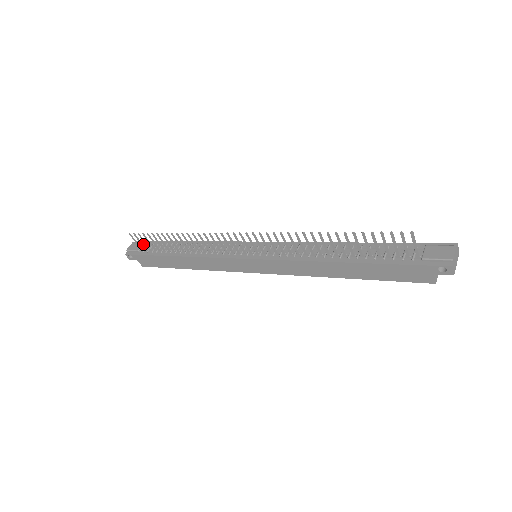
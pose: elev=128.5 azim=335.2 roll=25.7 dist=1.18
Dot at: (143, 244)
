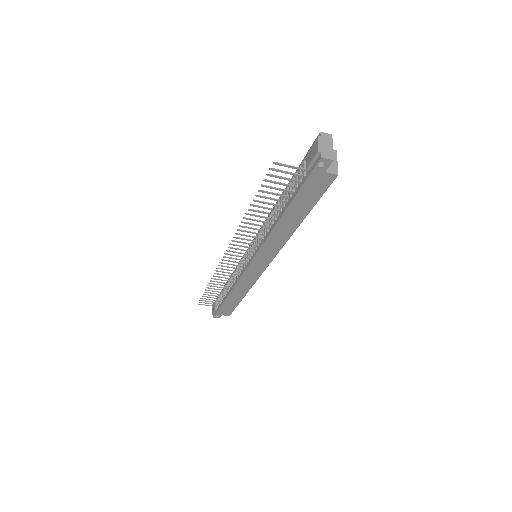
Dot at: occluded
